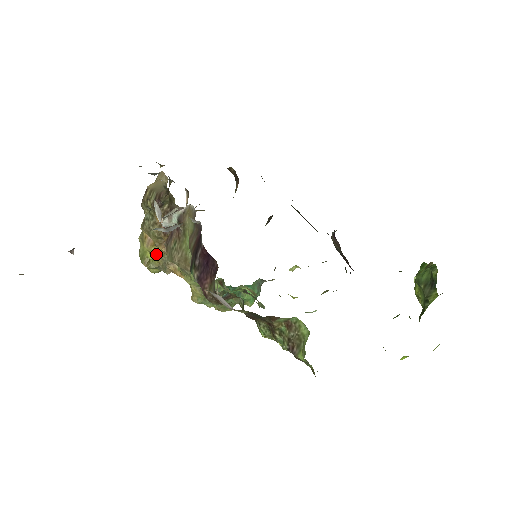
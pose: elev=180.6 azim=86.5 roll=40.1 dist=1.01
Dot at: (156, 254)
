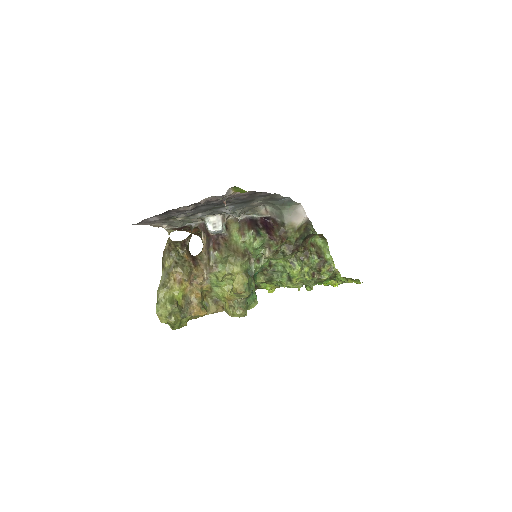
Dot at: (182, 294)
